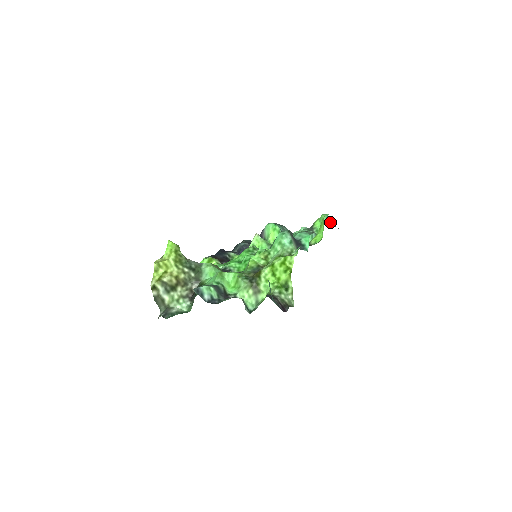
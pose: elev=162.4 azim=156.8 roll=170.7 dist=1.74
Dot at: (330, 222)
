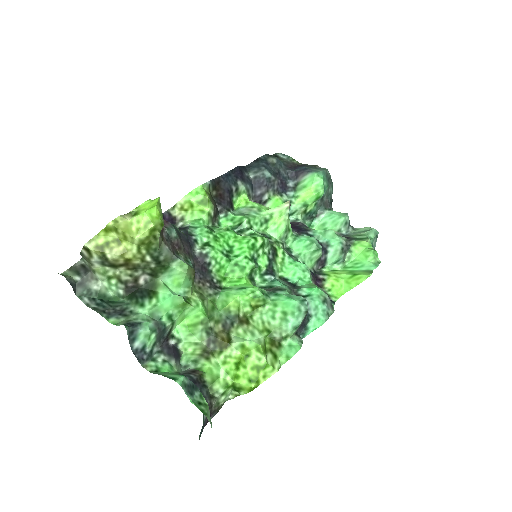
Dot at: (374, 244)
